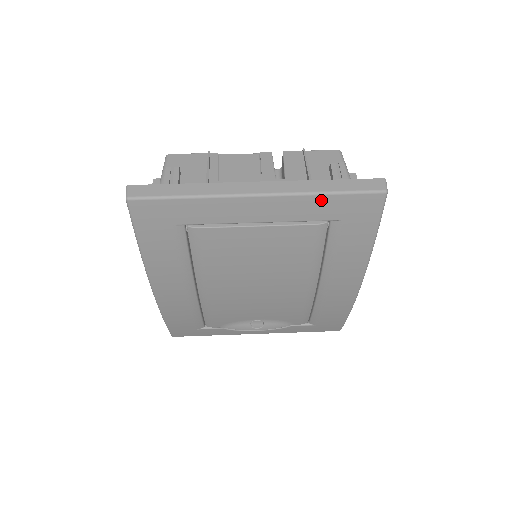
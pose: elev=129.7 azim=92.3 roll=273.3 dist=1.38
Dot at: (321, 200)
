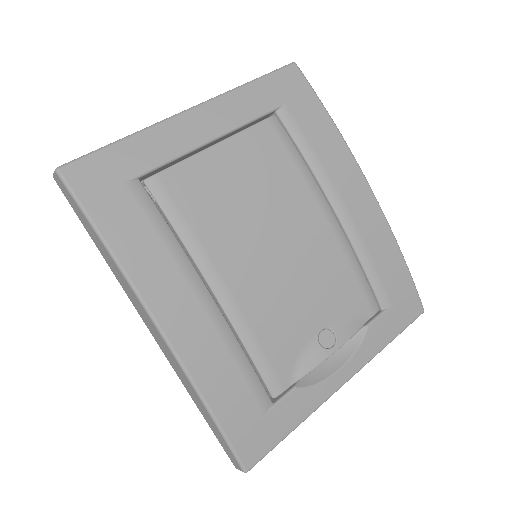
Dot at: (250, 90)
